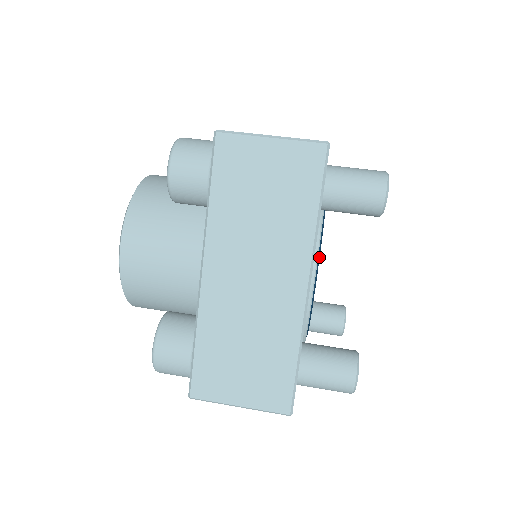
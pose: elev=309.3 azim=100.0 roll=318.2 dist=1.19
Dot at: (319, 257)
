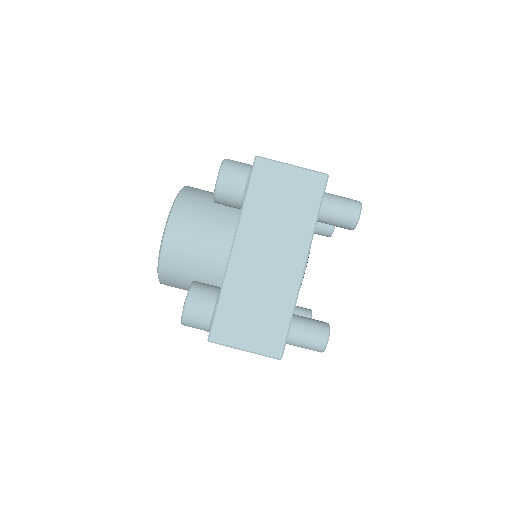
Dot at: occluded
